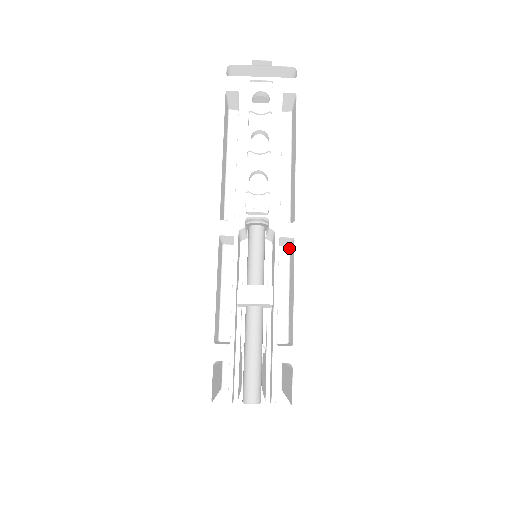
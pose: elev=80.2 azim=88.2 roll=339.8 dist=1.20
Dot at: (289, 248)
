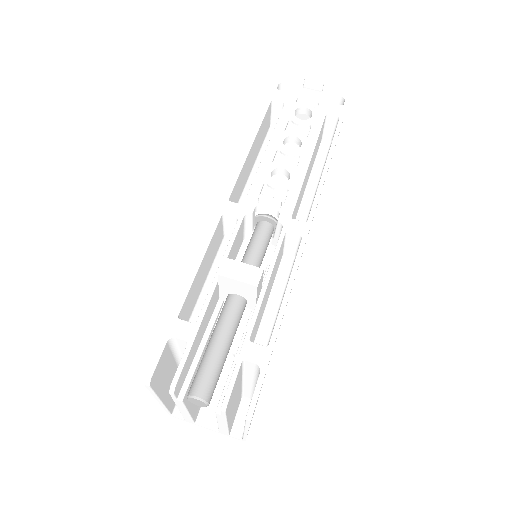
Dot at: (294, 259)
